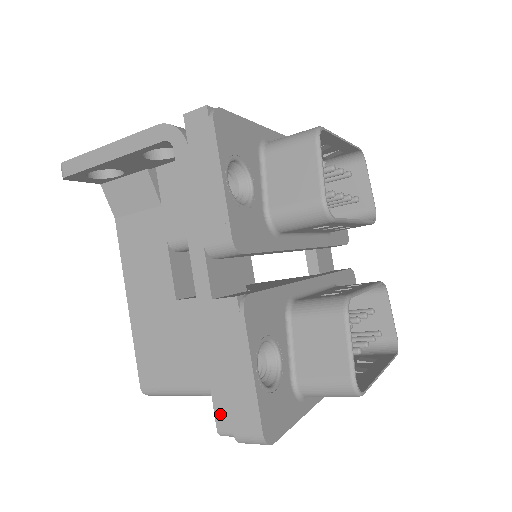
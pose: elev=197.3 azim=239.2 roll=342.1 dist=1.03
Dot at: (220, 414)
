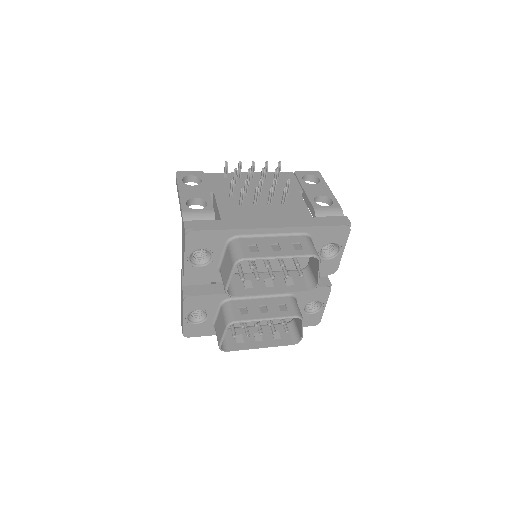
Dot at: occluded
